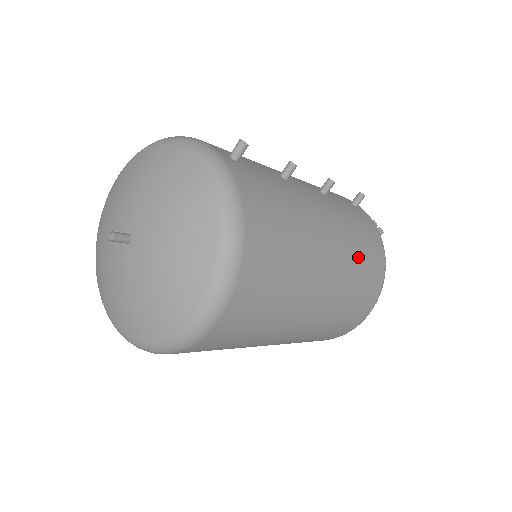
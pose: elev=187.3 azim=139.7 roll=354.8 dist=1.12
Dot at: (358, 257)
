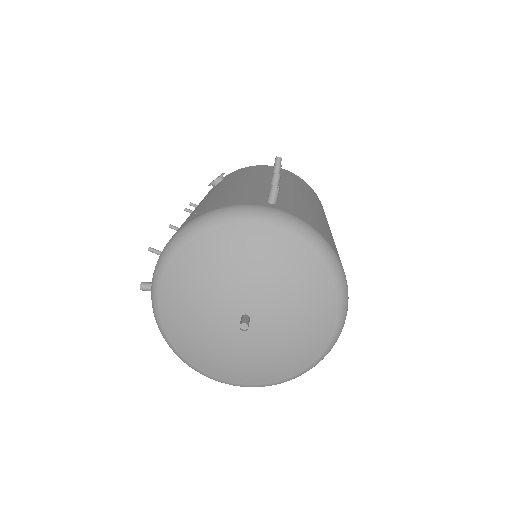
Dot at: (322, 209)
